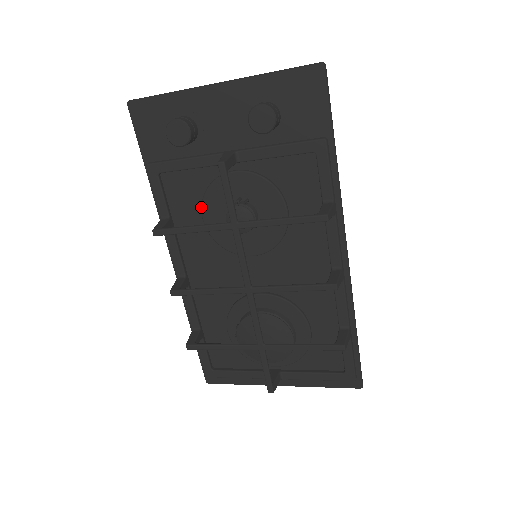
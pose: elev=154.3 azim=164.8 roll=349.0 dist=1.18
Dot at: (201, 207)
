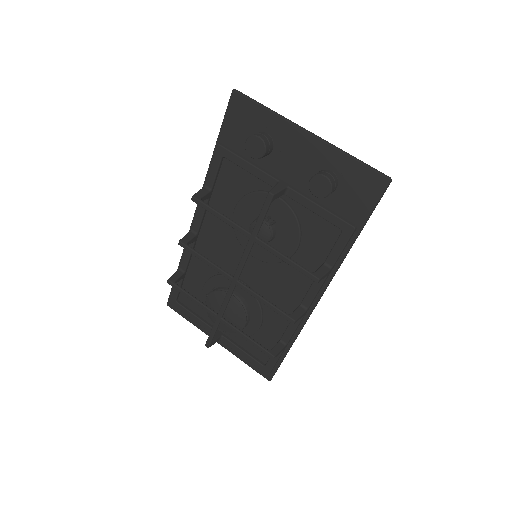
Dot at: (239, 200)
